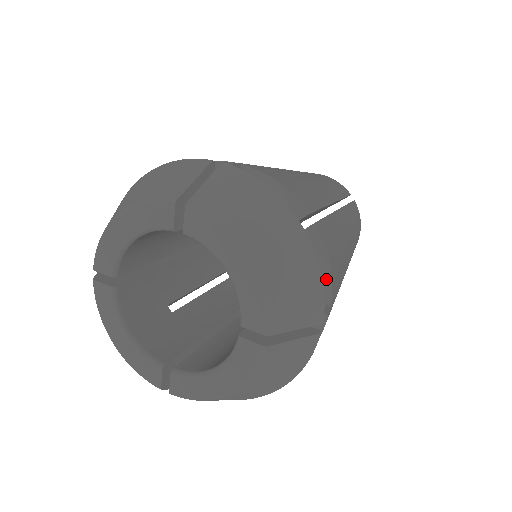
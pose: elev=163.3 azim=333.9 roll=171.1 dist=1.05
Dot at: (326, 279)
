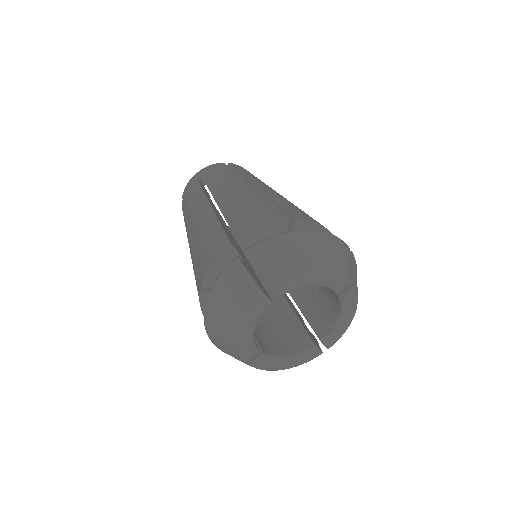
Dot at: occluded
